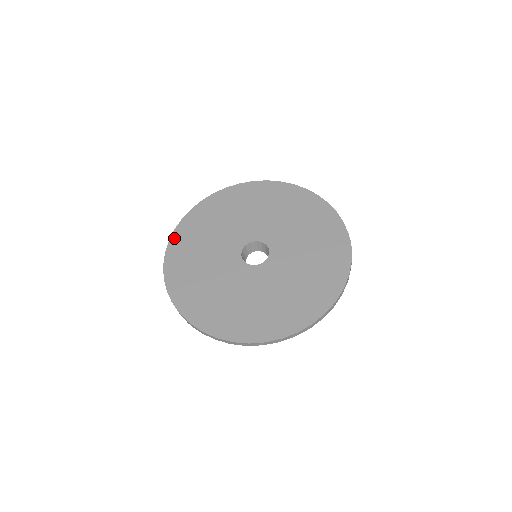
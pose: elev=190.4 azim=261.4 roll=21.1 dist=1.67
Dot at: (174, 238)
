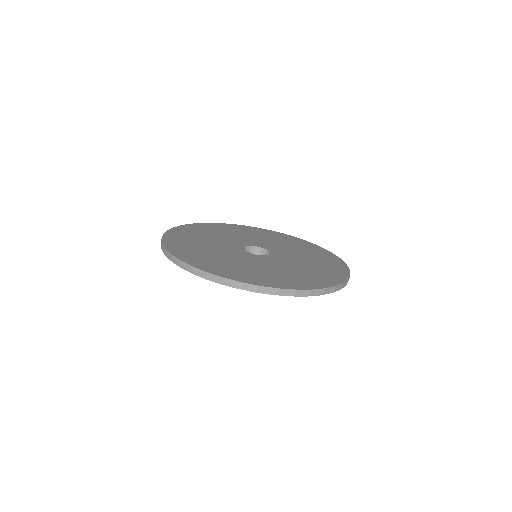
Dot at: (173, 230)
